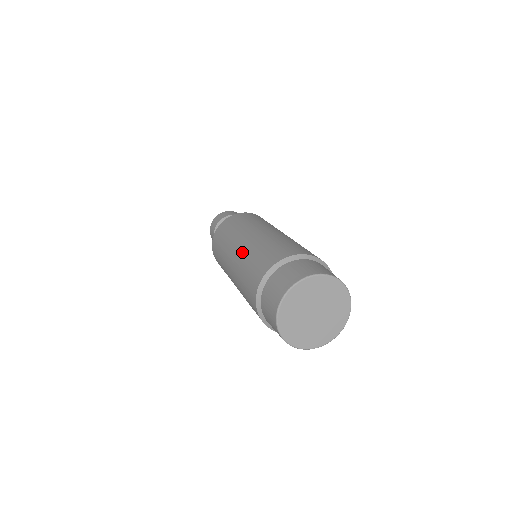
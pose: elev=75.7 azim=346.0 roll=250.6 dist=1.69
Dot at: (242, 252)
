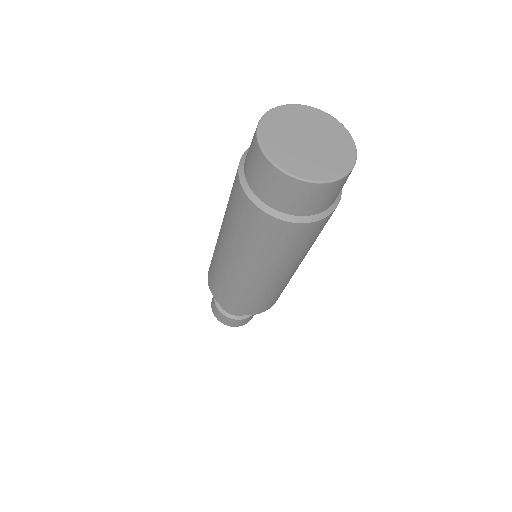
Dot at: occluded
